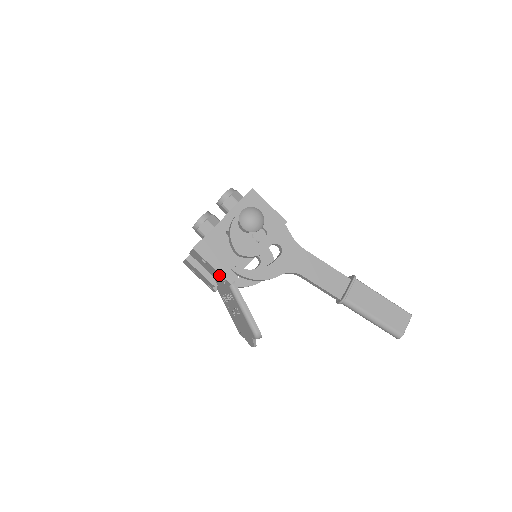
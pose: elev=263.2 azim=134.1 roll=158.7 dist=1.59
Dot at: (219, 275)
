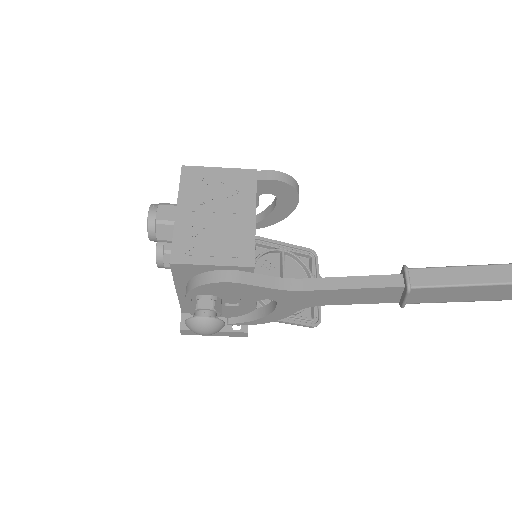
Dot at: occluded
